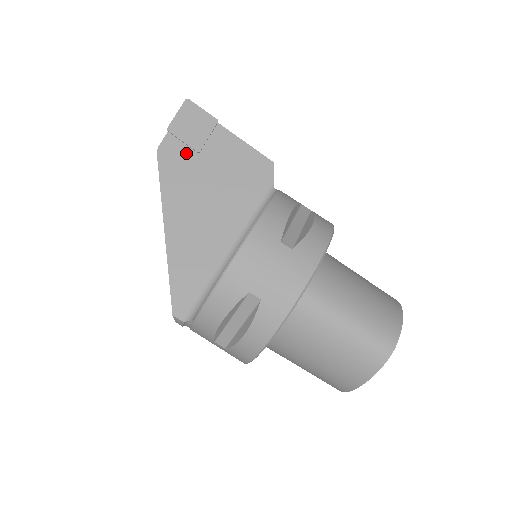
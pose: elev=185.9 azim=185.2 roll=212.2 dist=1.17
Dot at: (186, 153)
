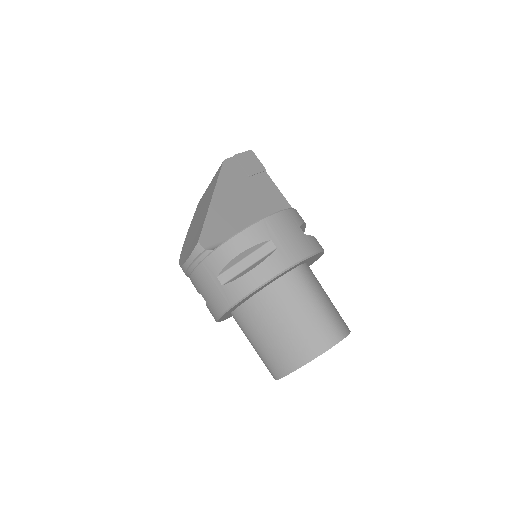
Dot at: (241, 172)
